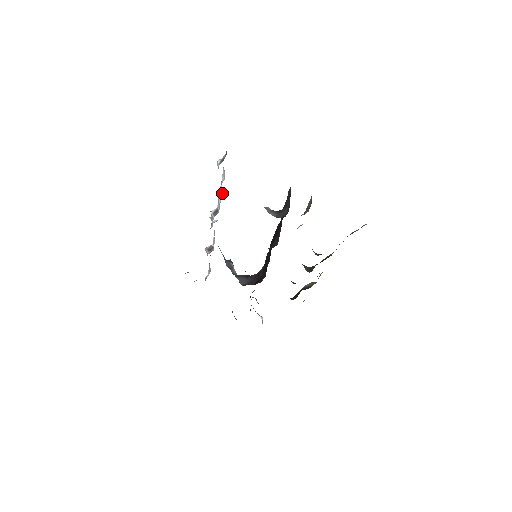
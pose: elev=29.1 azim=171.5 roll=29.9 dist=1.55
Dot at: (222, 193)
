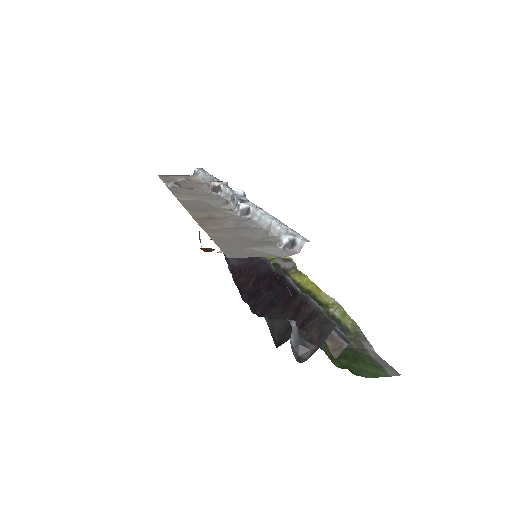
Dot at: (266, 225)
